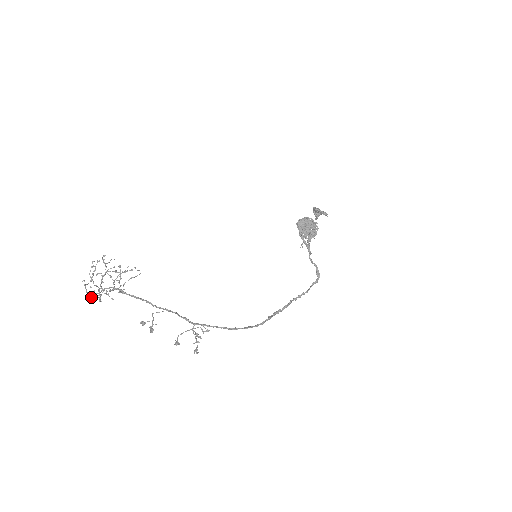
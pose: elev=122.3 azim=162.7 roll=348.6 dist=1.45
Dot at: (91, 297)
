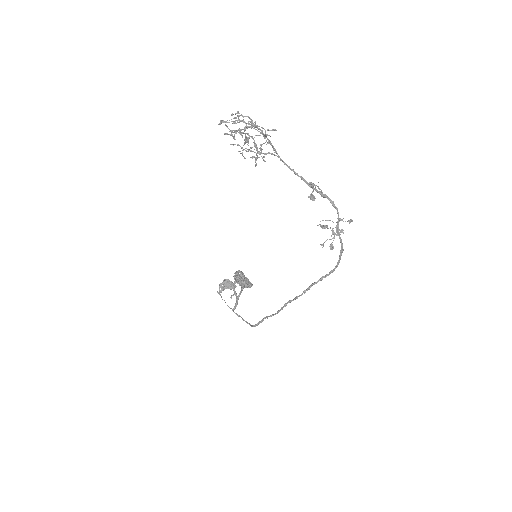
Dot at: (233, 132)
